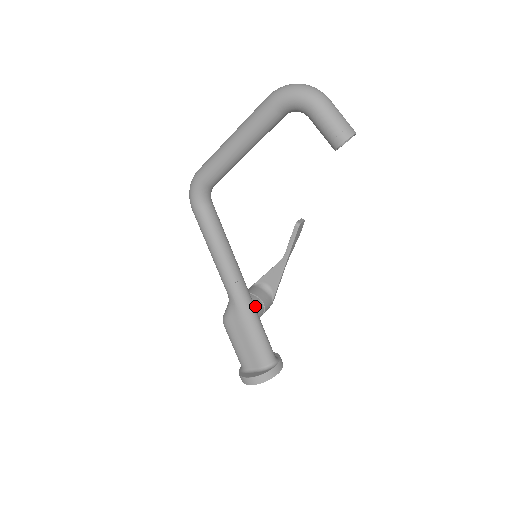
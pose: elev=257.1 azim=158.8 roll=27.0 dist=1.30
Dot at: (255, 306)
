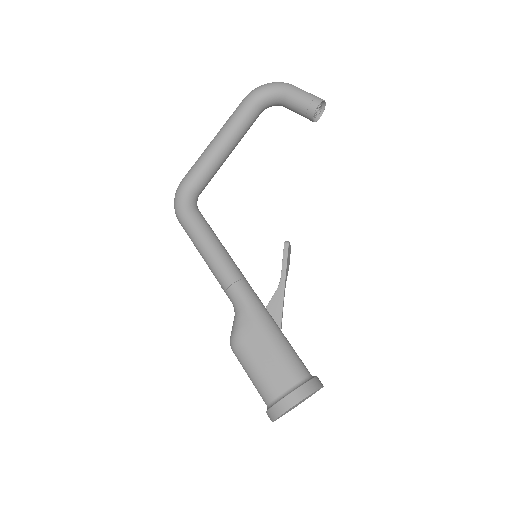
Dot at: occluded
